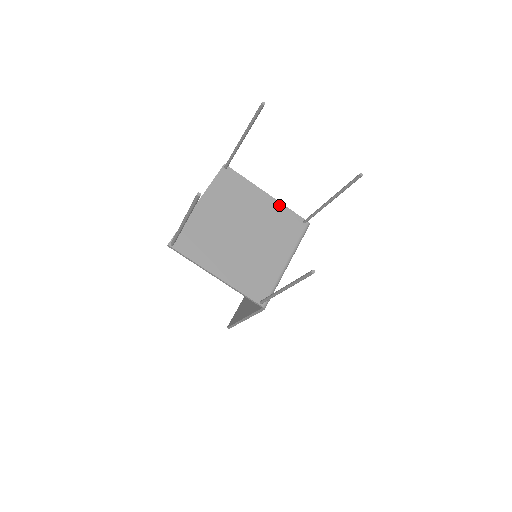
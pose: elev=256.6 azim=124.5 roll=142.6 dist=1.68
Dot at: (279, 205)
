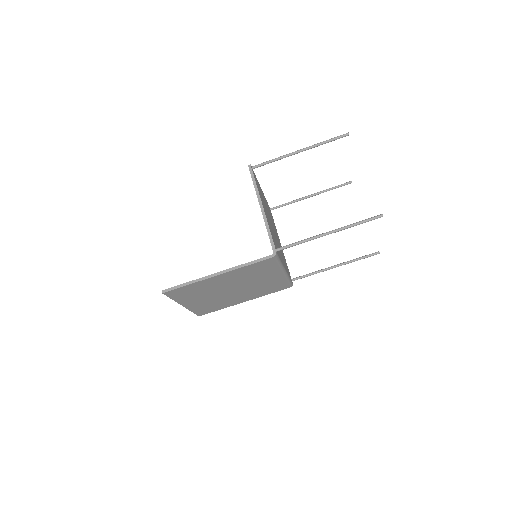
Dot at: (284, 256)
